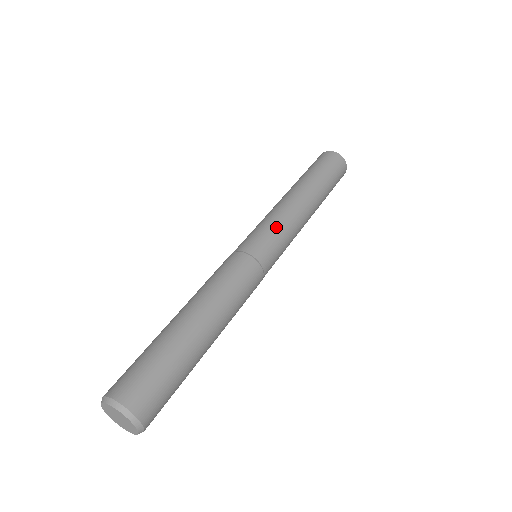
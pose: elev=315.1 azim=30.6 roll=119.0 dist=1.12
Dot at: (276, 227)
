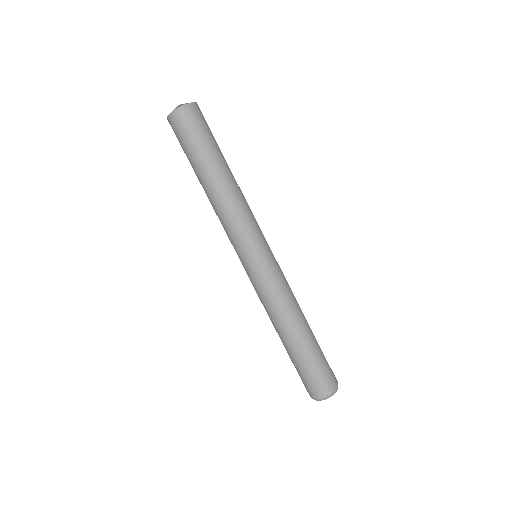
Dot at: (248, 234)
